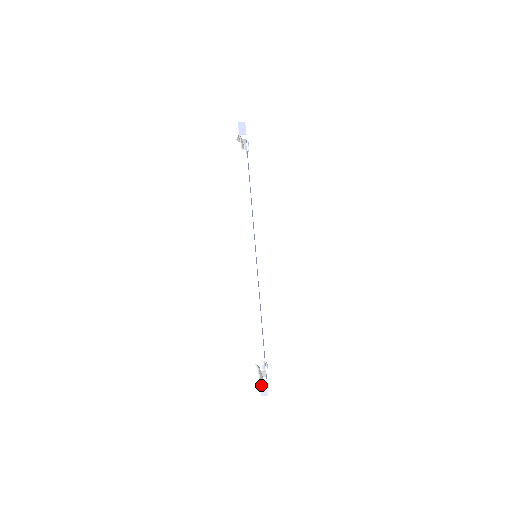
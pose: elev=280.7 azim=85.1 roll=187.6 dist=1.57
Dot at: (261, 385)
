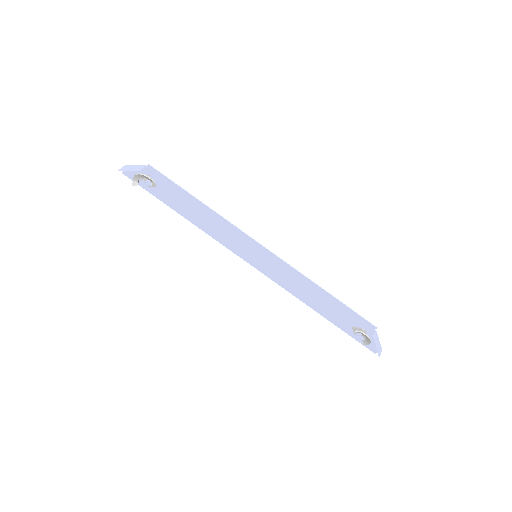
Dot at: (375, 343)
